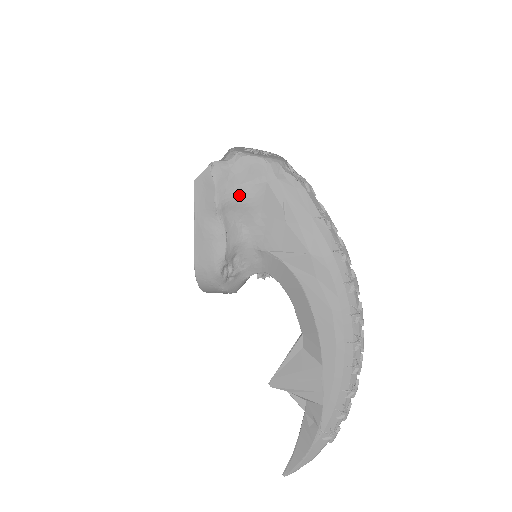
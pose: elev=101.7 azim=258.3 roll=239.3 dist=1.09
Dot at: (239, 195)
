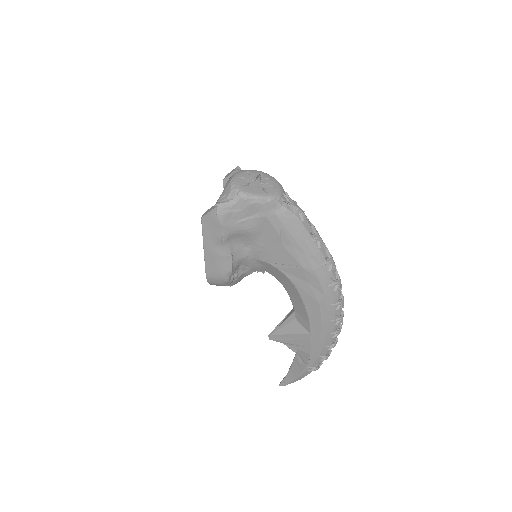
Dot at: (242, 227)
